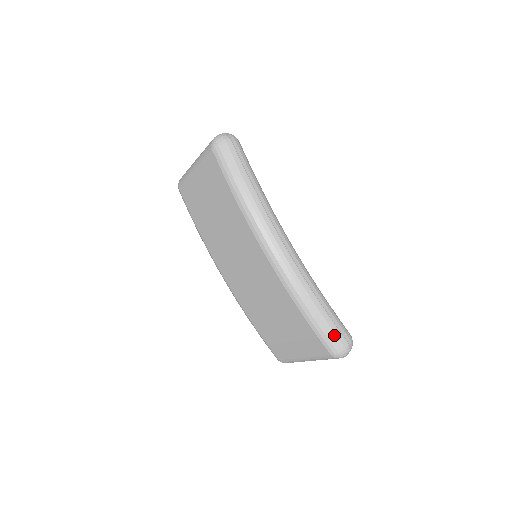
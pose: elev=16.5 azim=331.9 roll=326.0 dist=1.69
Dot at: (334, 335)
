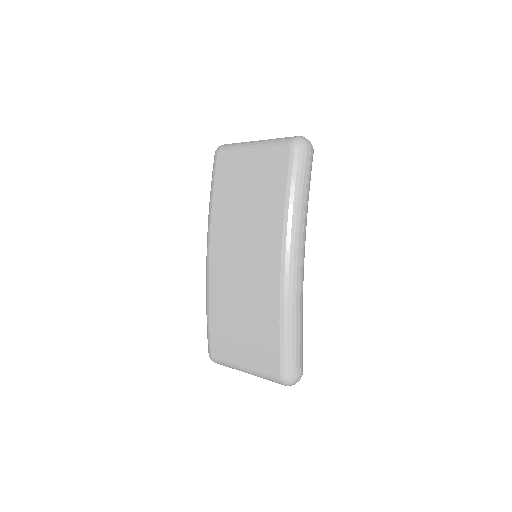
Dot at: (295, 364)
